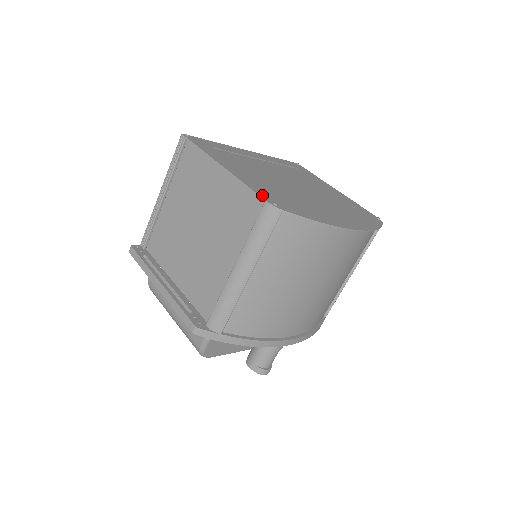
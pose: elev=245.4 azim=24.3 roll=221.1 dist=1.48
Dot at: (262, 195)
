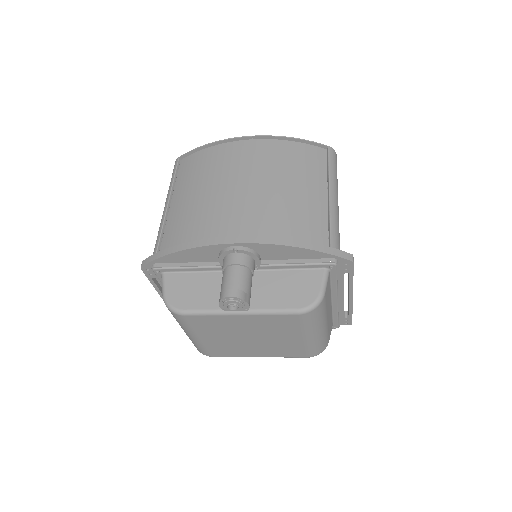
Dot at: occluded
